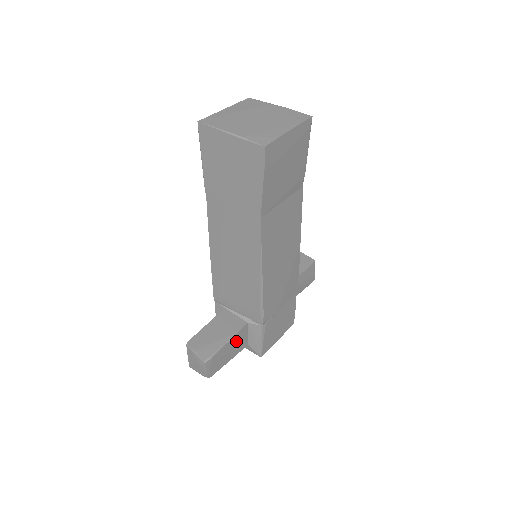
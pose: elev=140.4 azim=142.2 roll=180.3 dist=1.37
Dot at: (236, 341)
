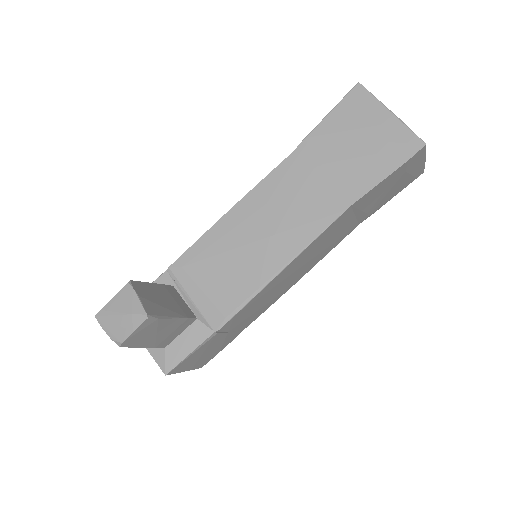
Dot at: (174, 328)
